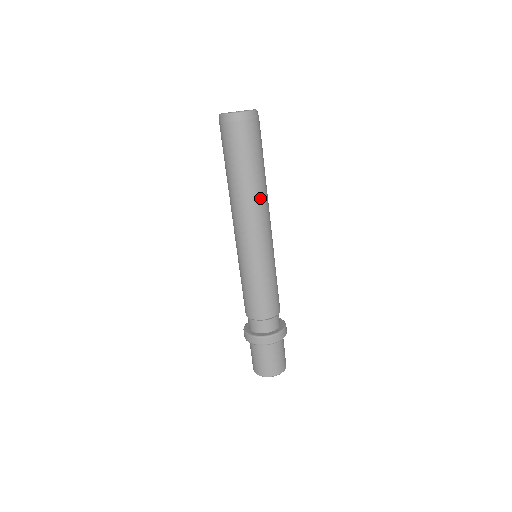
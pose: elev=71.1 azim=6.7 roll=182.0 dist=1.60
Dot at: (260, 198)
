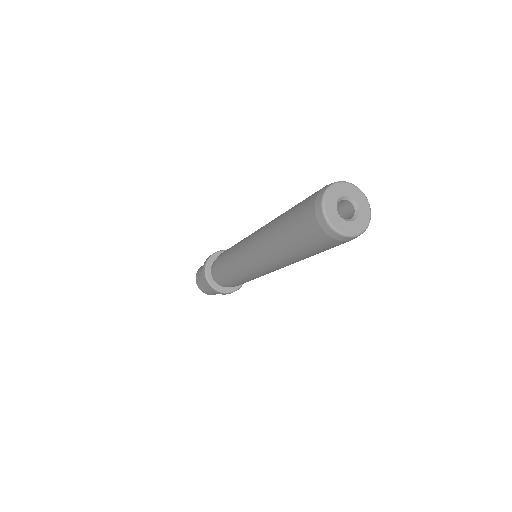
Dot at: occluded
